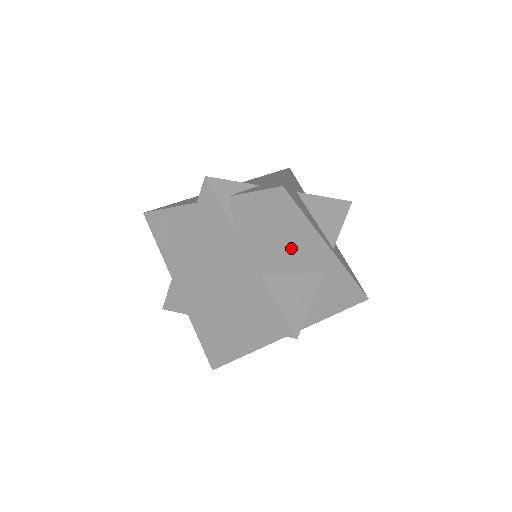
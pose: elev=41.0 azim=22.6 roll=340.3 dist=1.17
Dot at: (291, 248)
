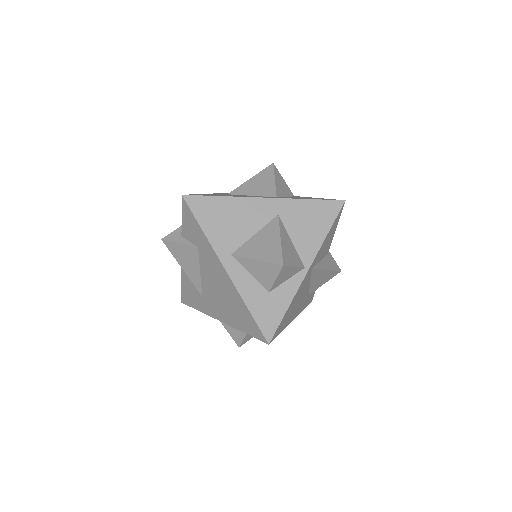
Dot at: (232, 222)
